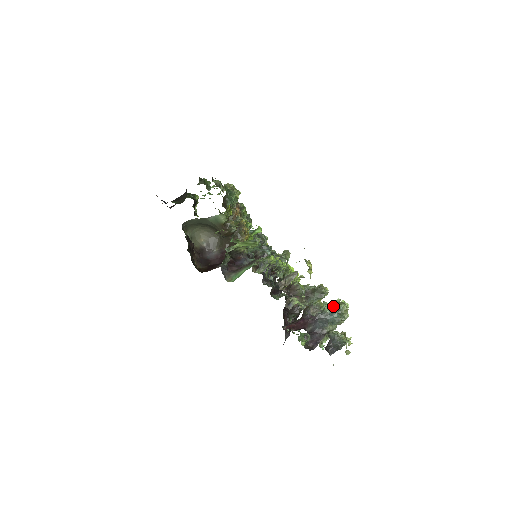
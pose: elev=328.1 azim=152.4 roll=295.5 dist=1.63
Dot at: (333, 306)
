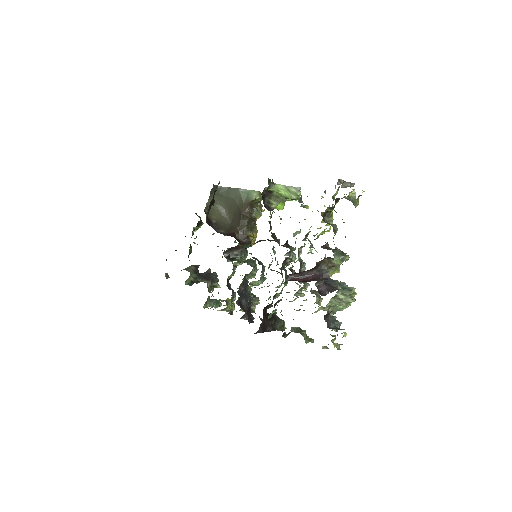
Dot at: occluded
